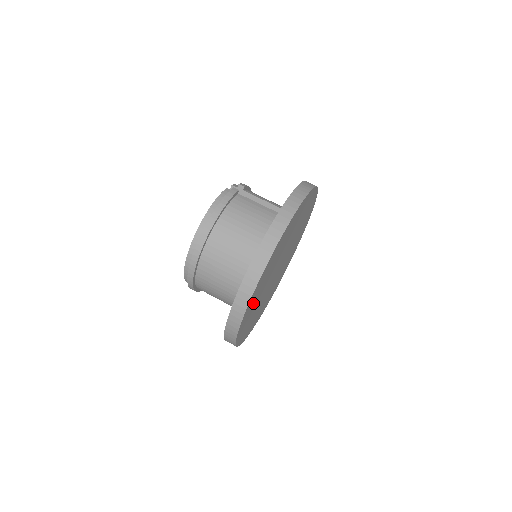
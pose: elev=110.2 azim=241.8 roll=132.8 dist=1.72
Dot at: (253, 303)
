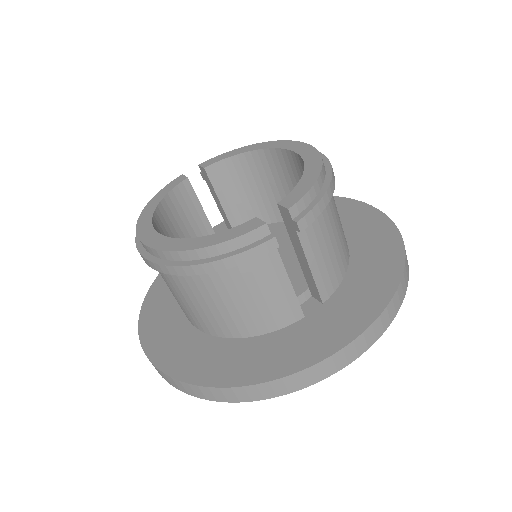
Dot at: occluded
